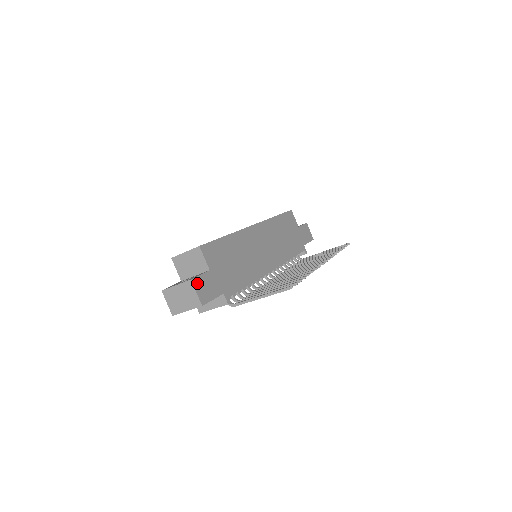
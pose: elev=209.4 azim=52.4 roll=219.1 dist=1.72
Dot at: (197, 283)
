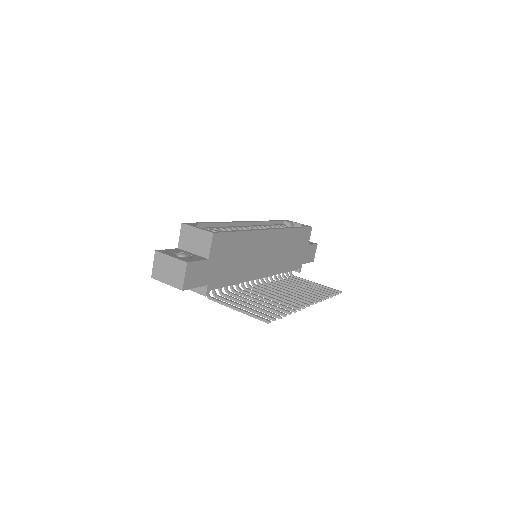
Dot at: (191, 267)
